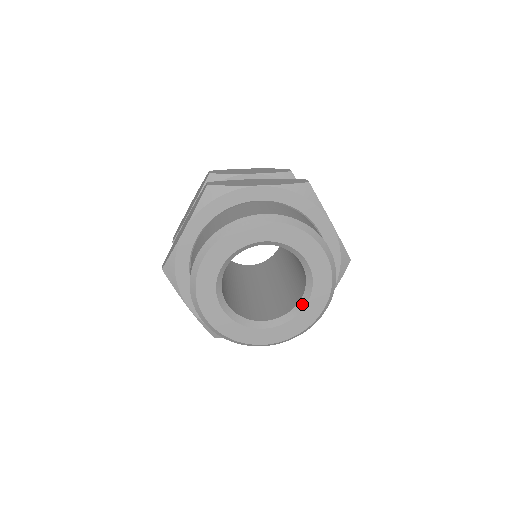
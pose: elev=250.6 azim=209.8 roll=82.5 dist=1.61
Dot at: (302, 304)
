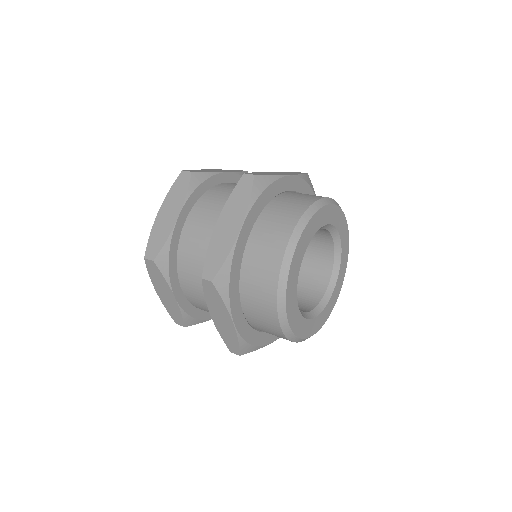
Dot at: (332, 285)
